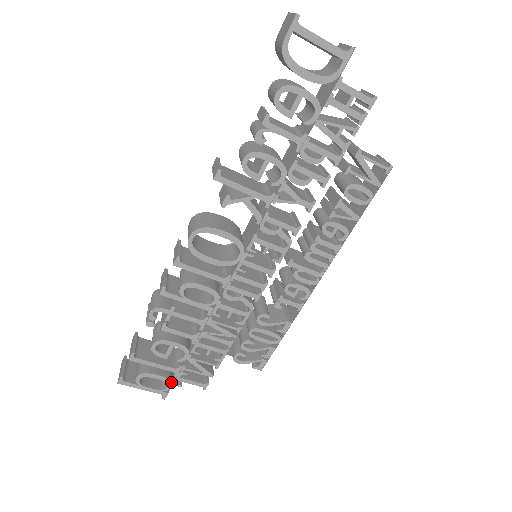
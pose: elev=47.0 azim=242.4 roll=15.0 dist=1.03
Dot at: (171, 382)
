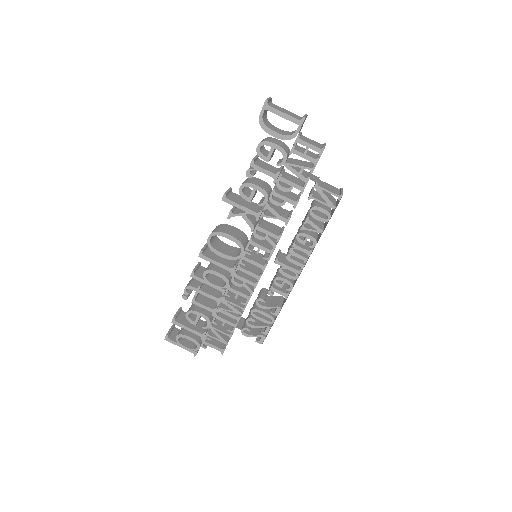
Dot at: (199, 344)
